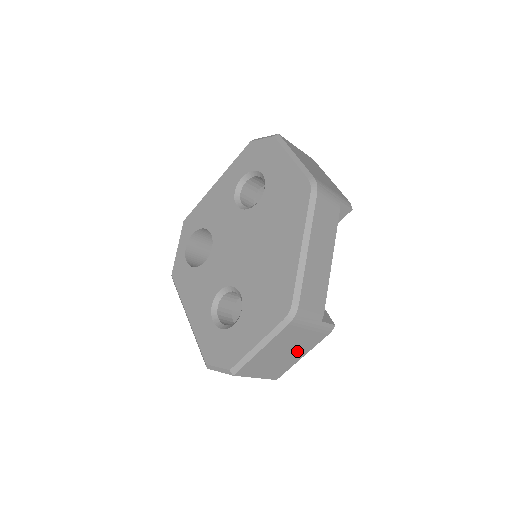
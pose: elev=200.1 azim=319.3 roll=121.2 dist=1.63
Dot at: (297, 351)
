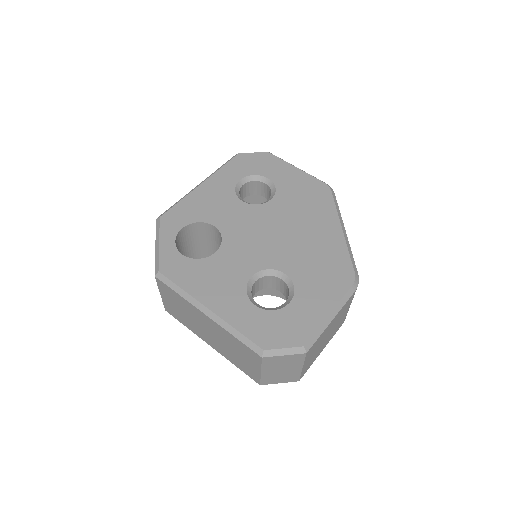
Dot at: (328, 338)
